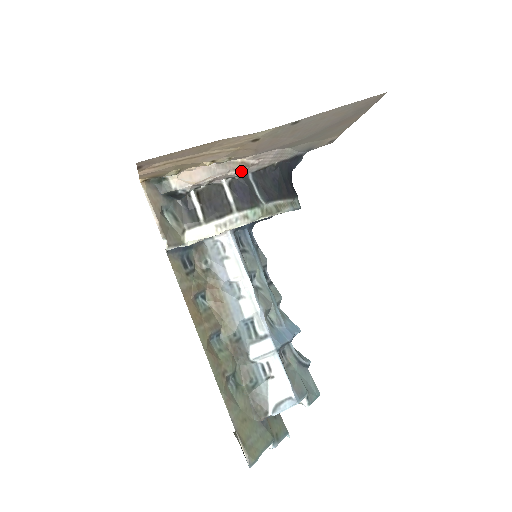
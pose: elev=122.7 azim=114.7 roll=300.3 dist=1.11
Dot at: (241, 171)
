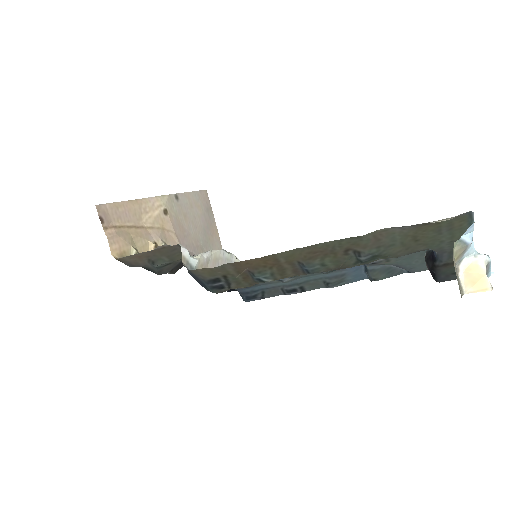
Dot at: occluded
